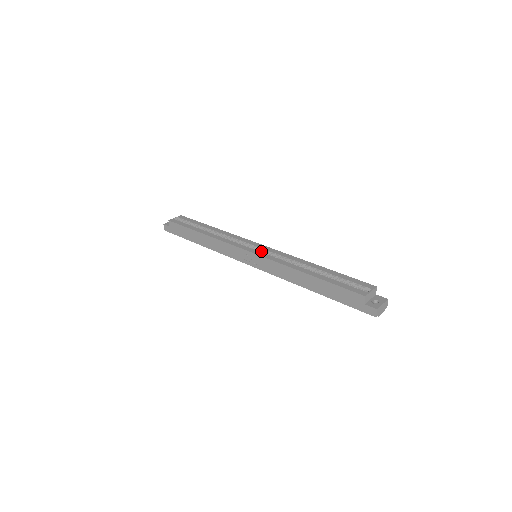
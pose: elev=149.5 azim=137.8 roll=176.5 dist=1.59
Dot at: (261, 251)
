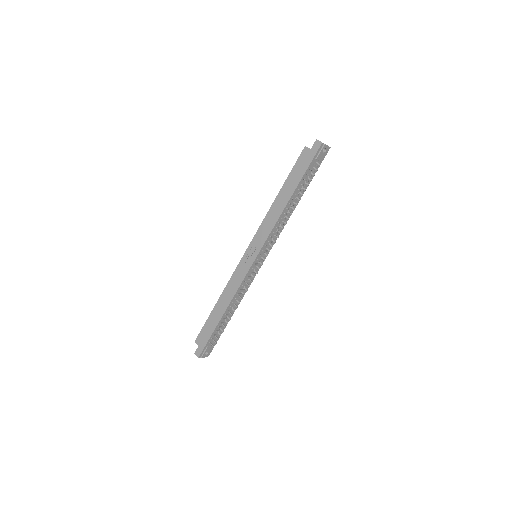
Dot at: occluded
